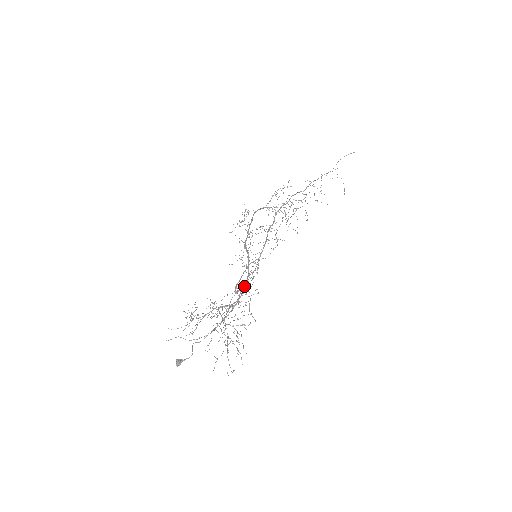
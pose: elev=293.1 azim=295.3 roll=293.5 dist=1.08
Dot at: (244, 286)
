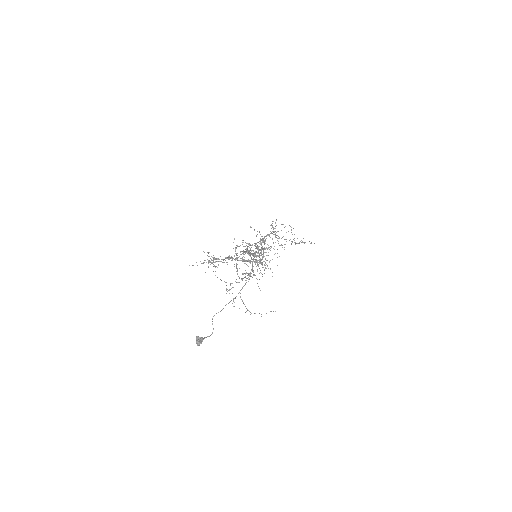
Dot at: (253, 258)
